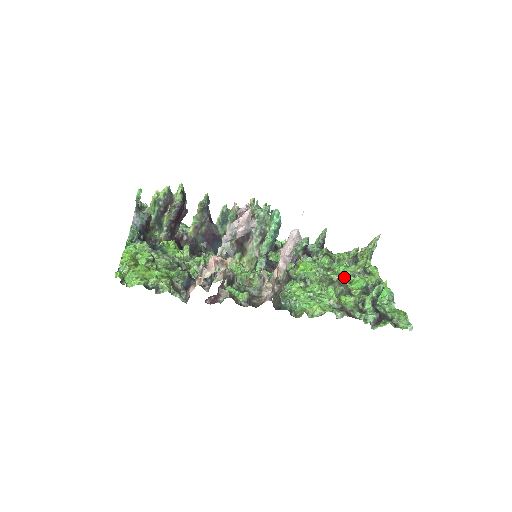
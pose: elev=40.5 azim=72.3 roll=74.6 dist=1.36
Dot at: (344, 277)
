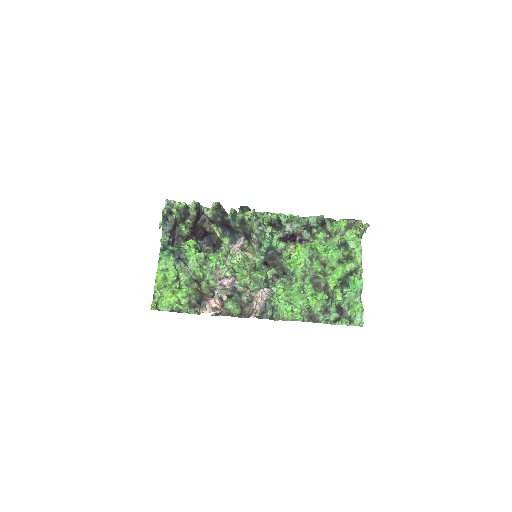
Dot at: (329, 265)
